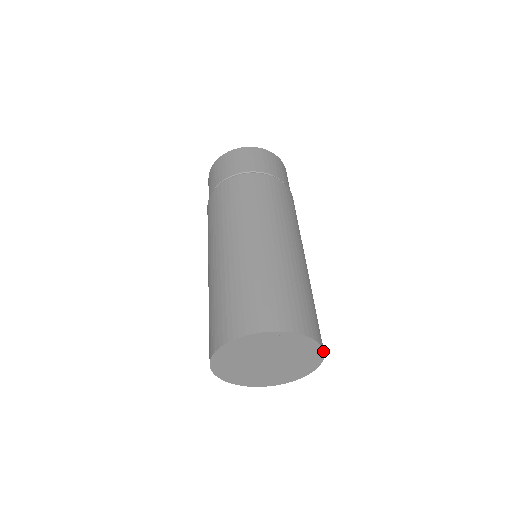
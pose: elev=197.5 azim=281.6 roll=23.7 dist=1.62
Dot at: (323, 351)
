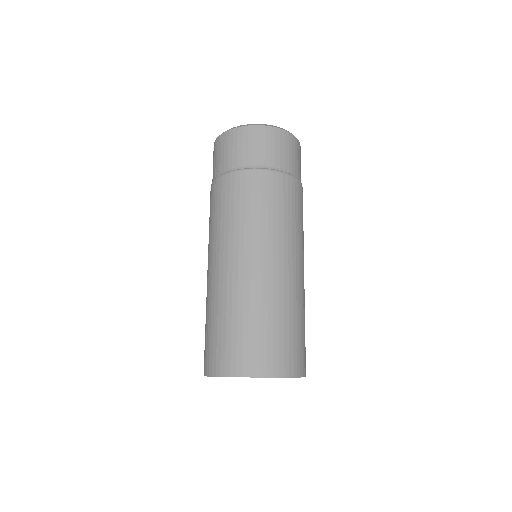
Dot at: occluded
